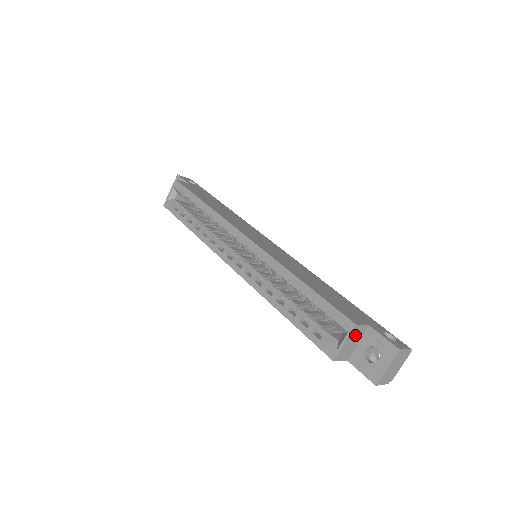
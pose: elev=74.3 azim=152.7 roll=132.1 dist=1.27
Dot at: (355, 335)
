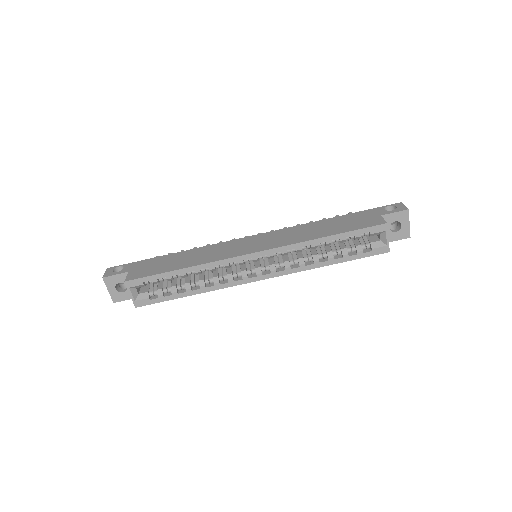
Dot at: occluded
